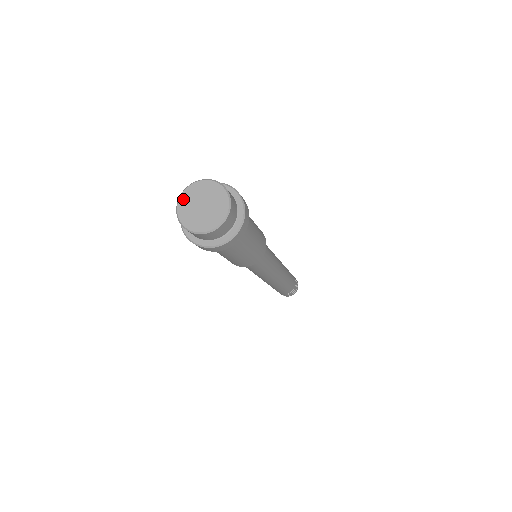
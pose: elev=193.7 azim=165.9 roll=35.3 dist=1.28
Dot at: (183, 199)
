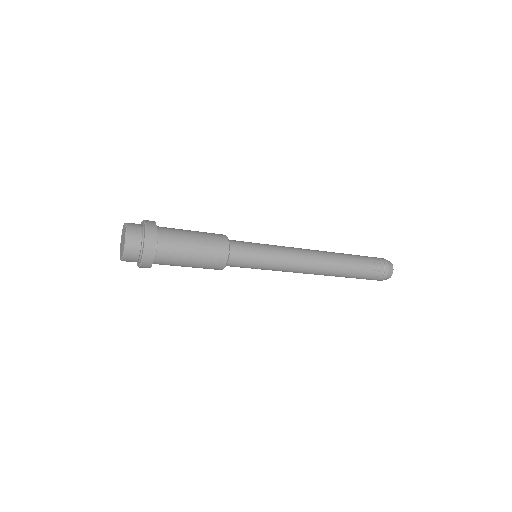
Dot at: (120, 246)
